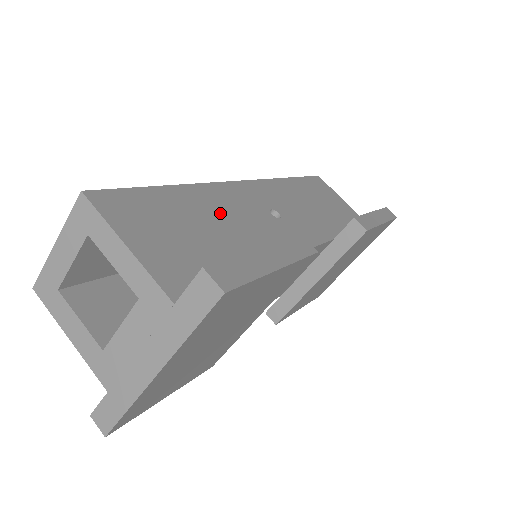
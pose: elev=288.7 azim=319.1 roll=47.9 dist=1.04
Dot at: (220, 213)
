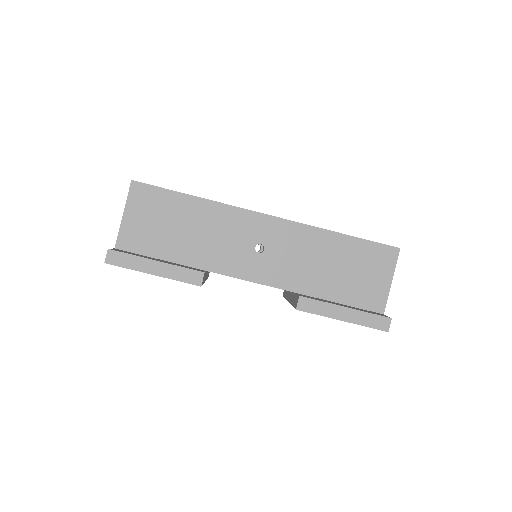
Dot at: (206, 226)
